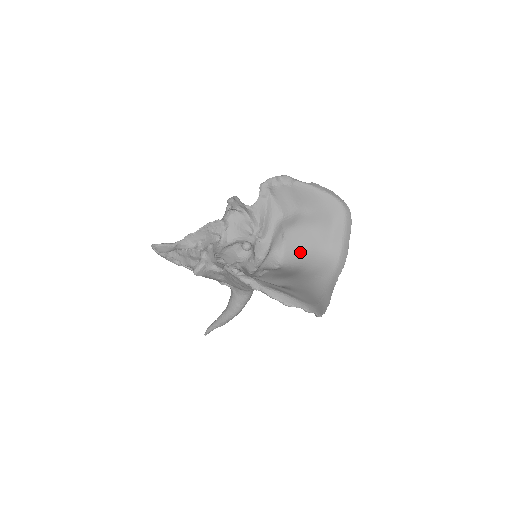
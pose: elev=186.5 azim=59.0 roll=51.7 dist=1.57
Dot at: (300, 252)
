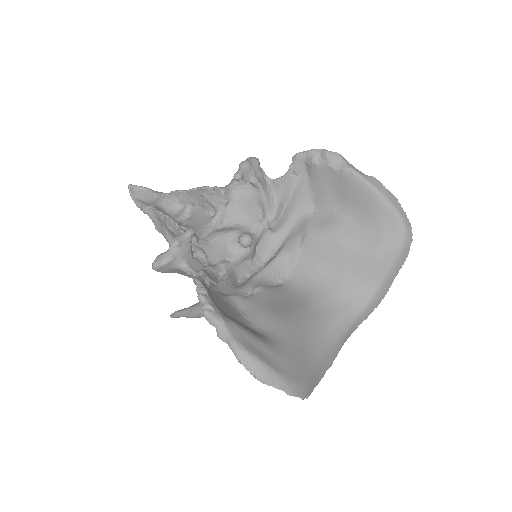
Dot at: (319, 272)
